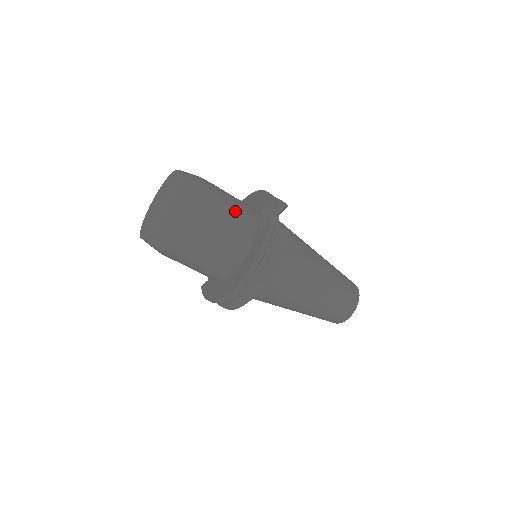
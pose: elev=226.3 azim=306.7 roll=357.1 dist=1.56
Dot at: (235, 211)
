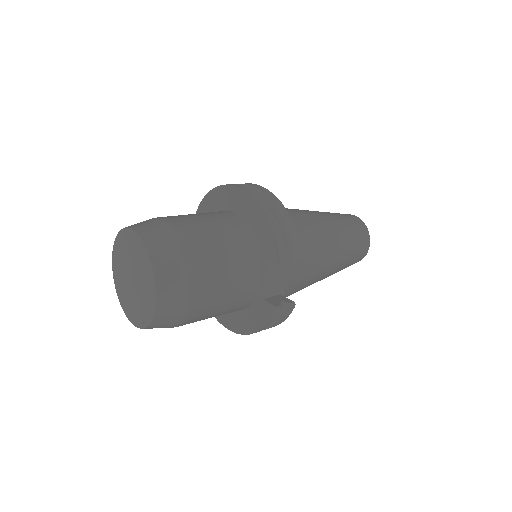
Dot at: (232, 291)
